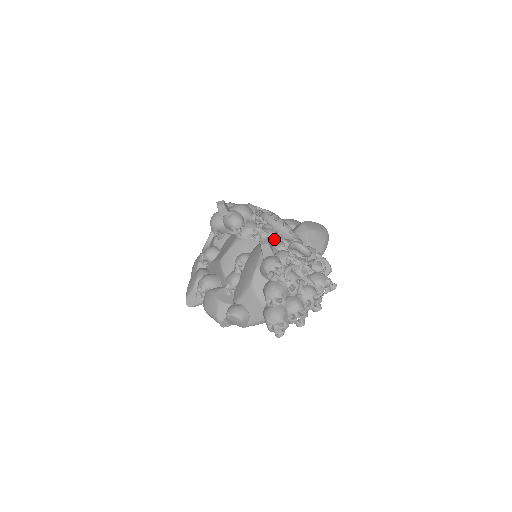
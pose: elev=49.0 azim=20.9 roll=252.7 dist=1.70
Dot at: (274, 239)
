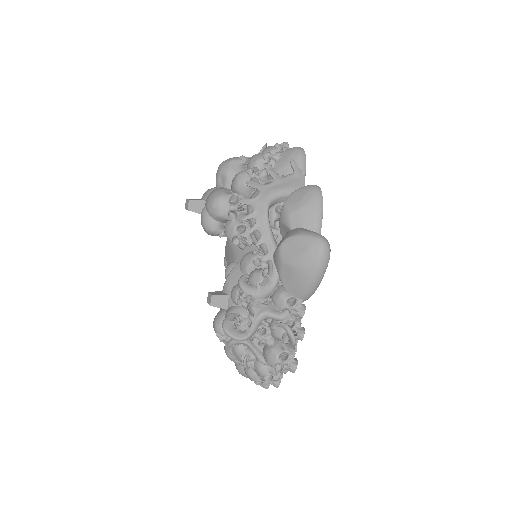
Dot at: (244, 268)
